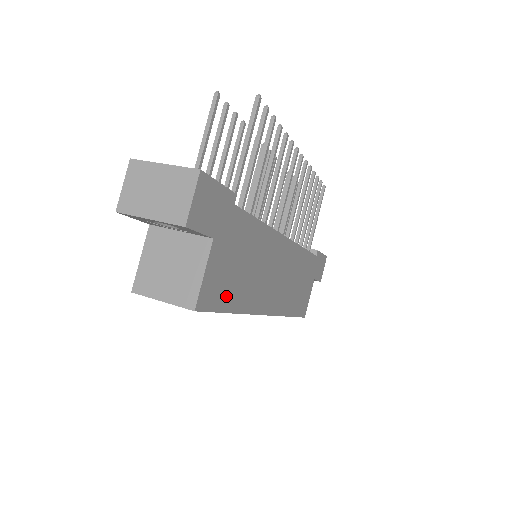
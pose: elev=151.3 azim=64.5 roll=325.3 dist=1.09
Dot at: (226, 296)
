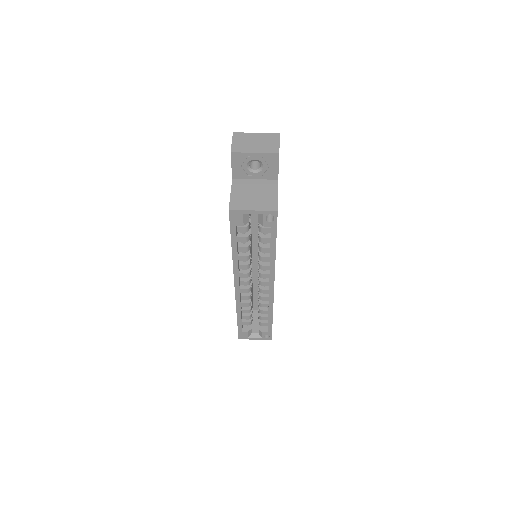
Dot at: occluded
